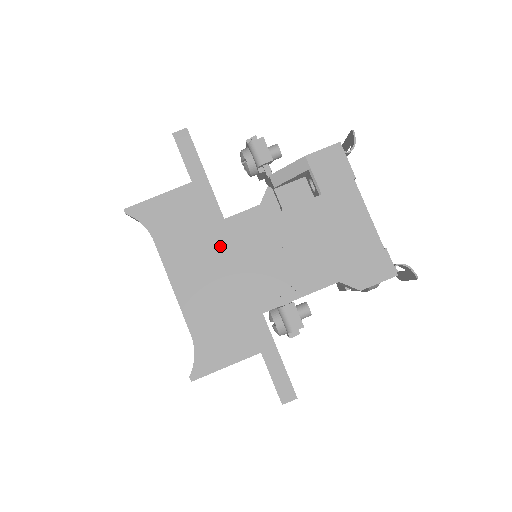
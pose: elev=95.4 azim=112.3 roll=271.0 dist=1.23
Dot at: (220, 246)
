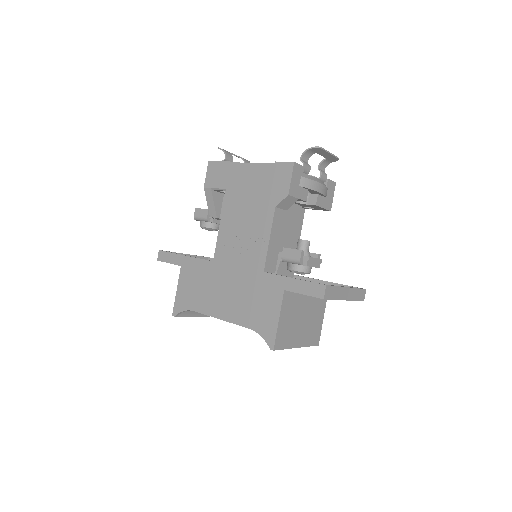
Dot at: (216, 273)
